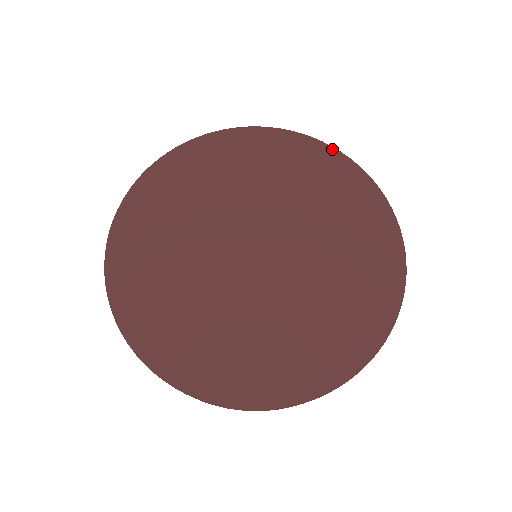
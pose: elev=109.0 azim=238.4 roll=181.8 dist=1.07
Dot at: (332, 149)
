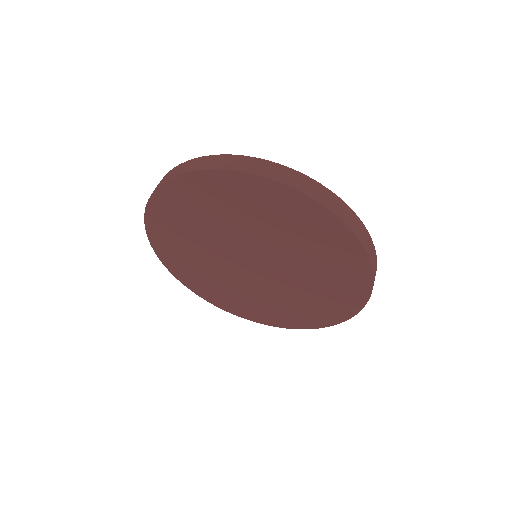
Dot at: occluded
